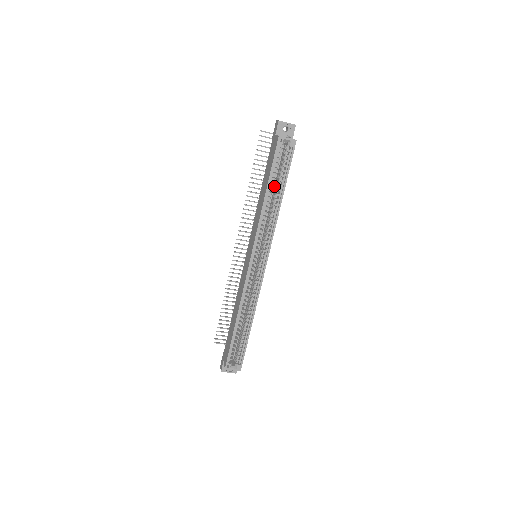
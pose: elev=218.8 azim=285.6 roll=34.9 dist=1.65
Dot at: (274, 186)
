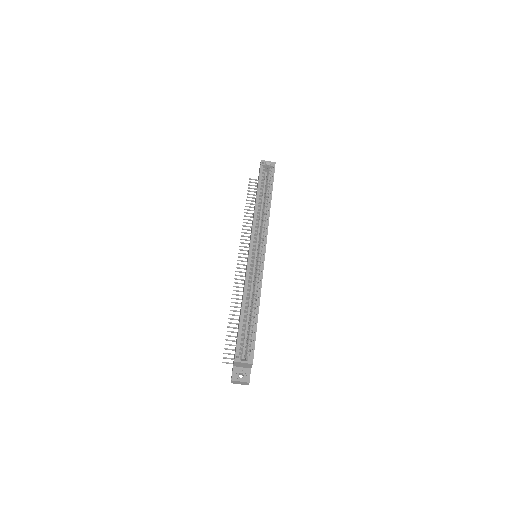
Dot at: occluded
